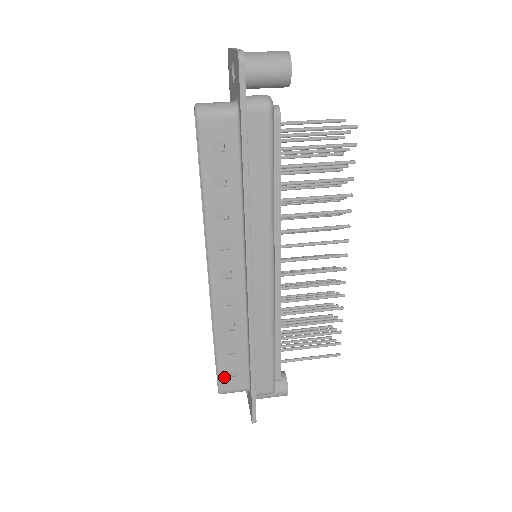
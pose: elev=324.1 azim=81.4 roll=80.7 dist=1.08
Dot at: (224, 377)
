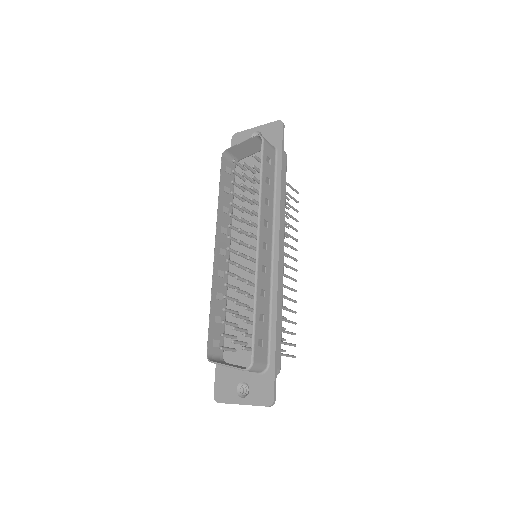
Dot at: (257, 345)
